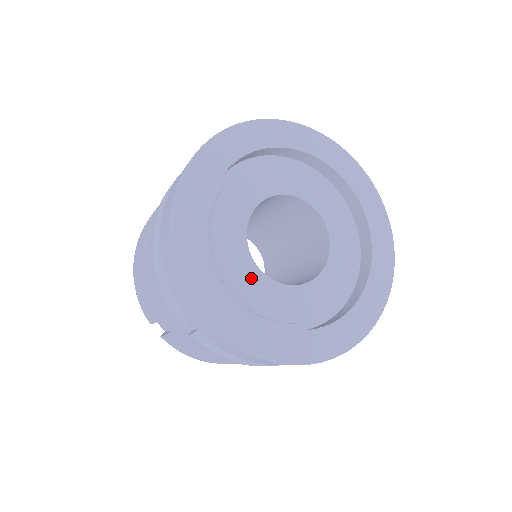
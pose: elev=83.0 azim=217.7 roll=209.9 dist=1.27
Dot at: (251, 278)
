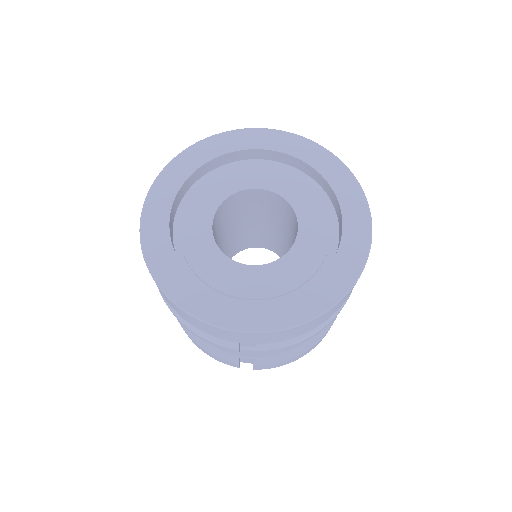
Dot at: (252, 277)
